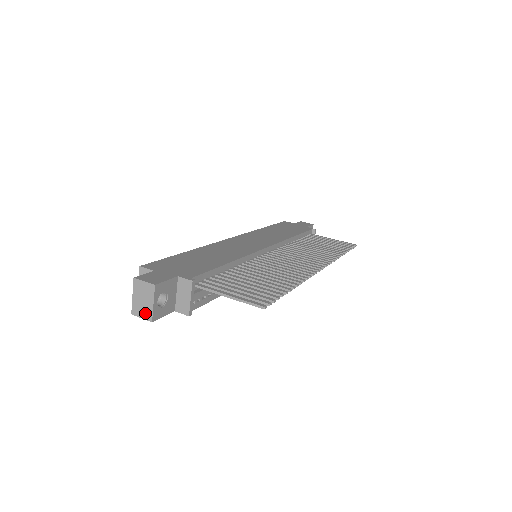
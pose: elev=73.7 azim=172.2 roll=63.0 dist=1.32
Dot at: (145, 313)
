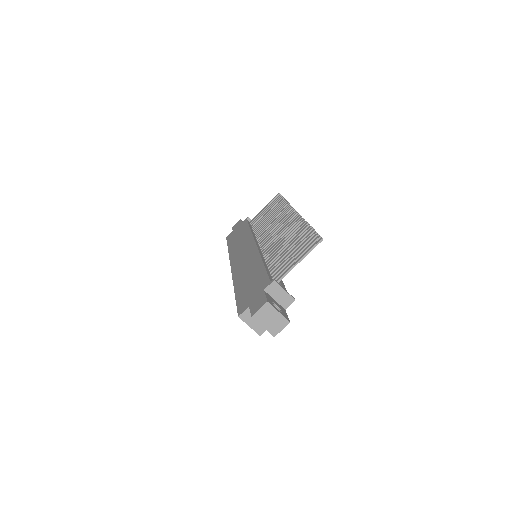
Dot at: (281, 324)
